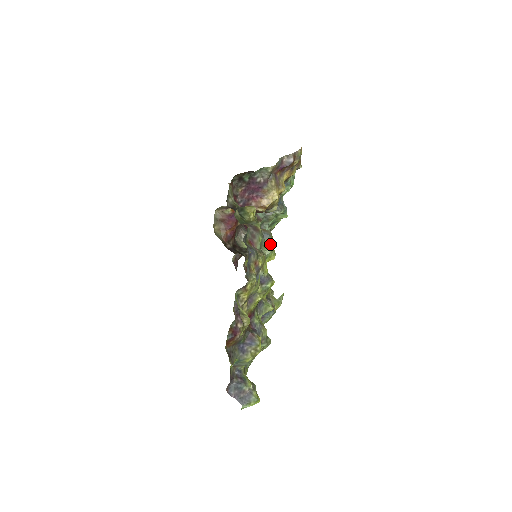
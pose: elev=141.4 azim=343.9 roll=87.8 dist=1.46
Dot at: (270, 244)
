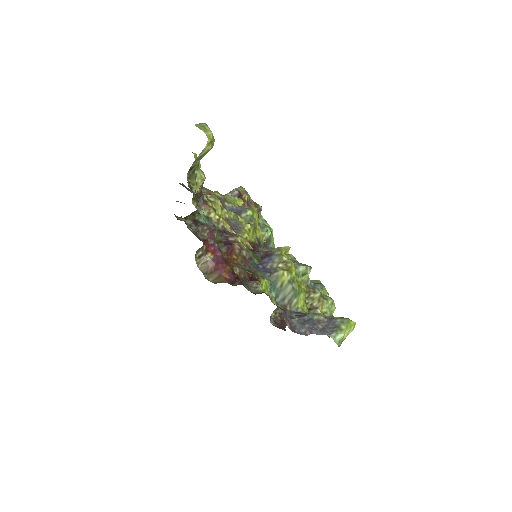
Dot at: occluded
